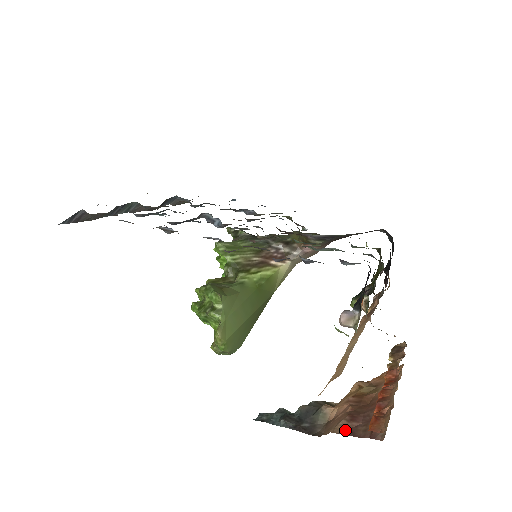
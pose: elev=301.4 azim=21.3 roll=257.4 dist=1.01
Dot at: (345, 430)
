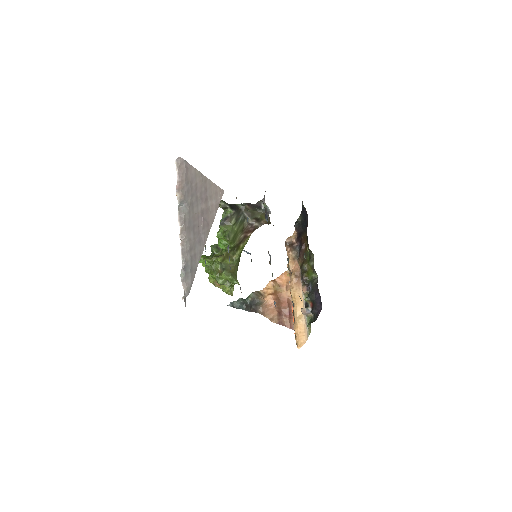
Dot at: (278, 321)
